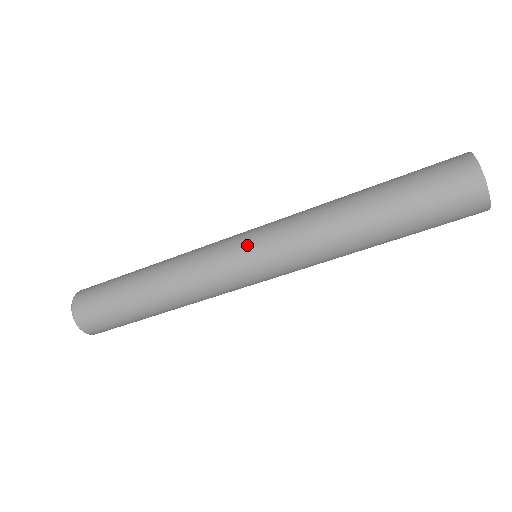
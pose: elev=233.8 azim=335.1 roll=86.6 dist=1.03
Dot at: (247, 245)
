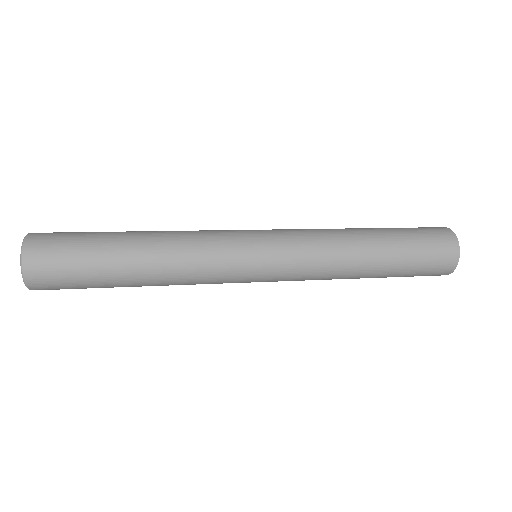
Dot at: (264, 256)
